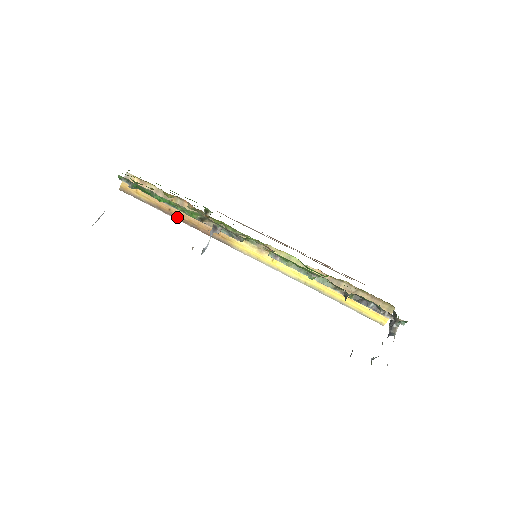
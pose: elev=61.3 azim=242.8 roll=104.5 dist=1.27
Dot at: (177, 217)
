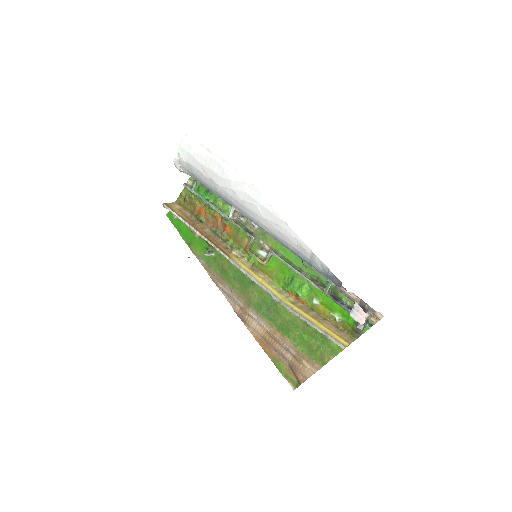
Dot at: (197, 229)
